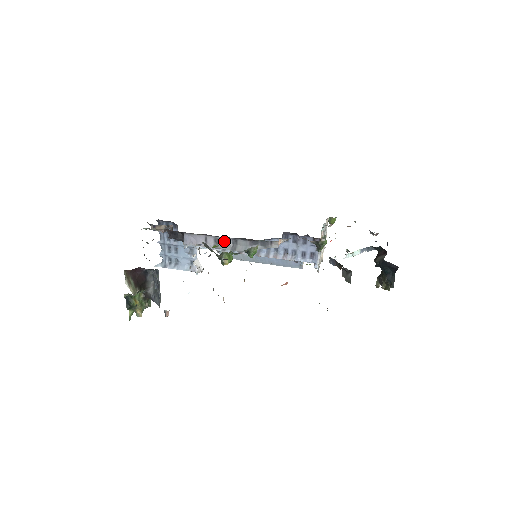
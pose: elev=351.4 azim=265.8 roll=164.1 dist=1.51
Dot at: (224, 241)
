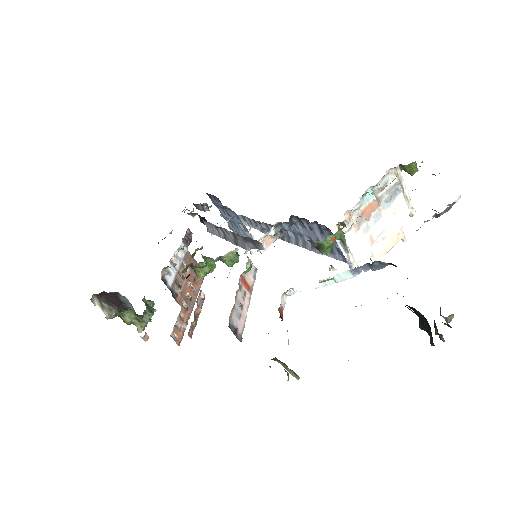
Dot at: (227, 233)
